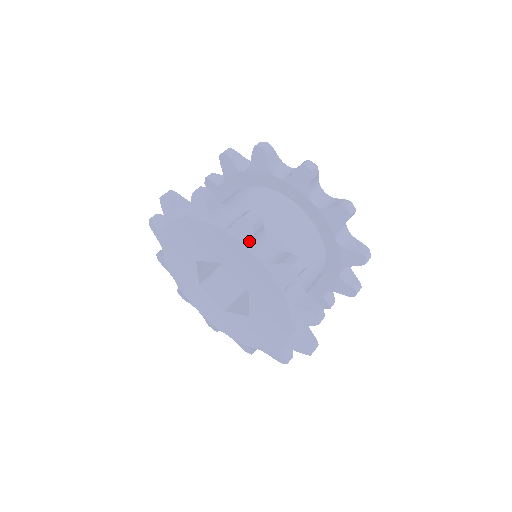
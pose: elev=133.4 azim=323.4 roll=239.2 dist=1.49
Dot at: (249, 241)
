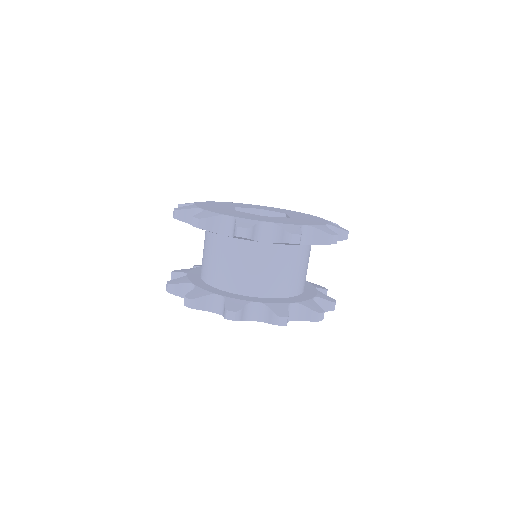
Dot at: occluded
